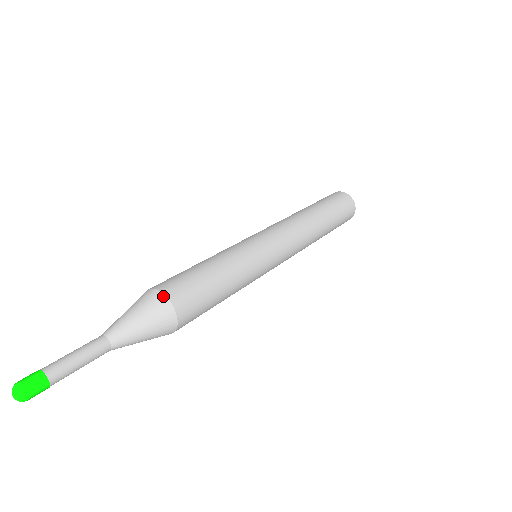
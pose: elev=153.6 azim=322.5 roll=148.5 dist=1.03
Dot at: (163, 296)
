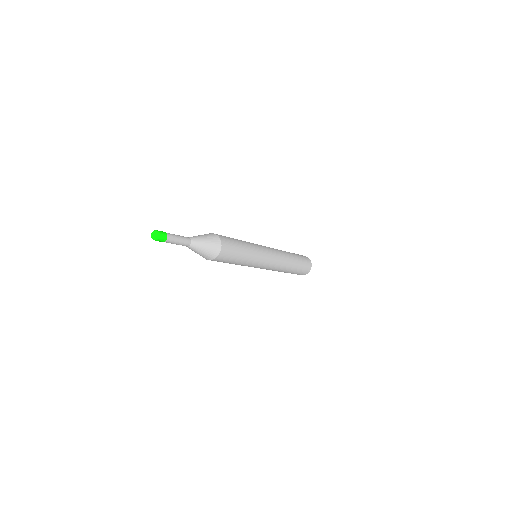
Dot at: occluded
